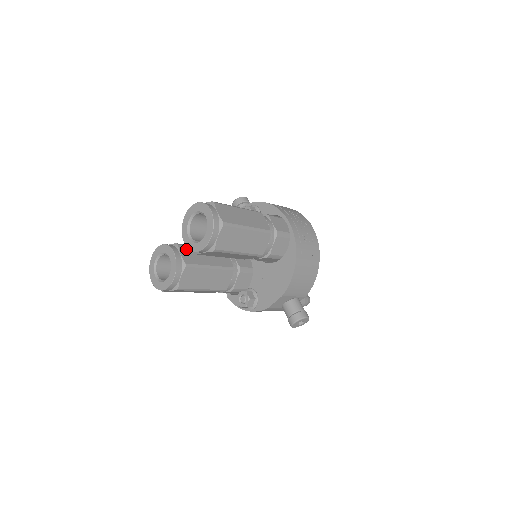
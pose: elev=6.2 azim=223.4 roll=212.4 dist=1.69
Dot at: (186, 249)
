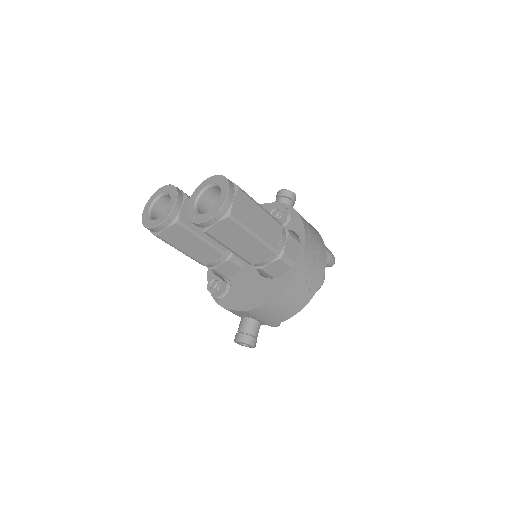
Dot at: occluded
